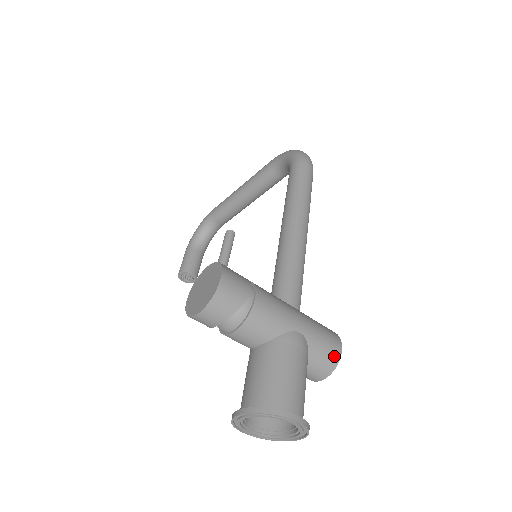
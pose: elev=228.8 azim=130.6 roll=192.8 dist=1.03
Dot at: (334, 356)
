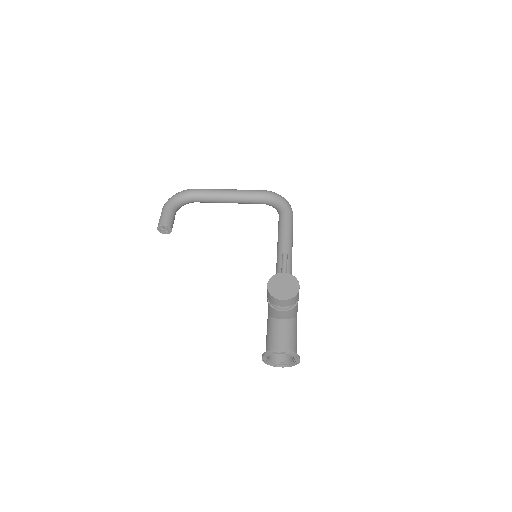
Dot at: occluded
